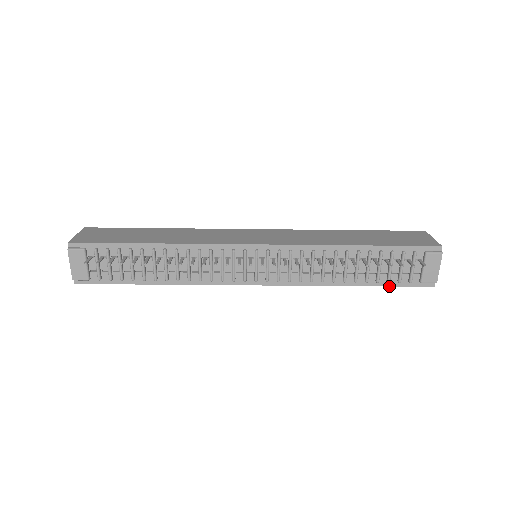
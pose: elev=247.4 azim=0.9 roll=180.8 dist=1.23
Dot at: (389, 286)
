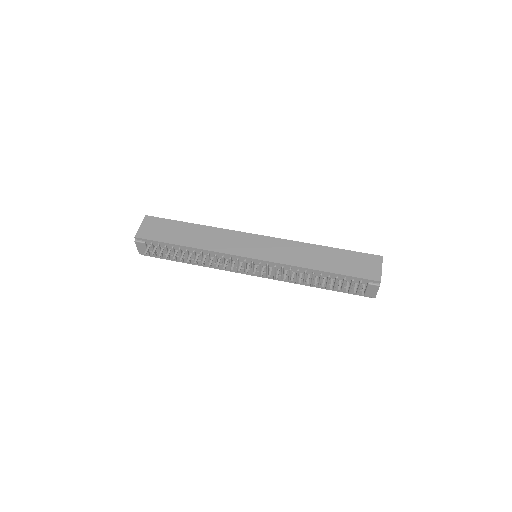
Dot at: occluded
